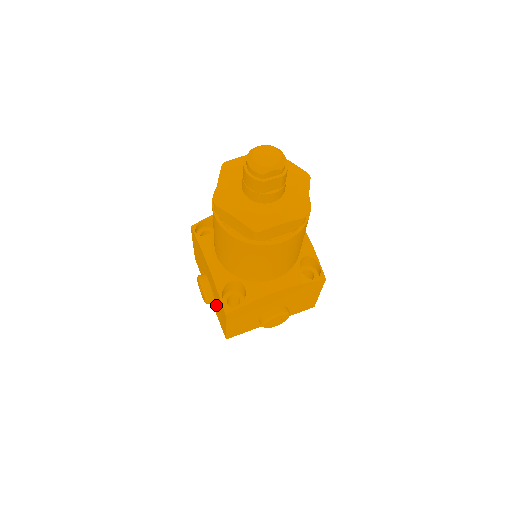
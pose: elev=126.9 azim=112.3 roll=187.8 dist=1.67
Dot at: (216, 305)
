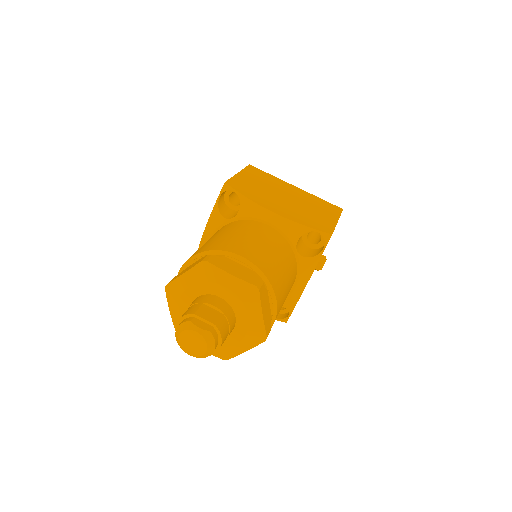
Dot at: occluded
